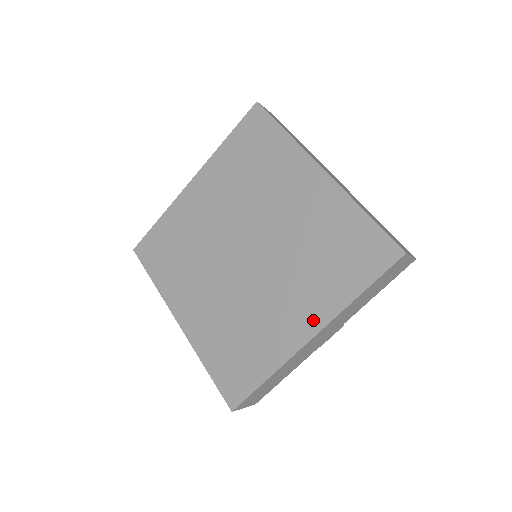
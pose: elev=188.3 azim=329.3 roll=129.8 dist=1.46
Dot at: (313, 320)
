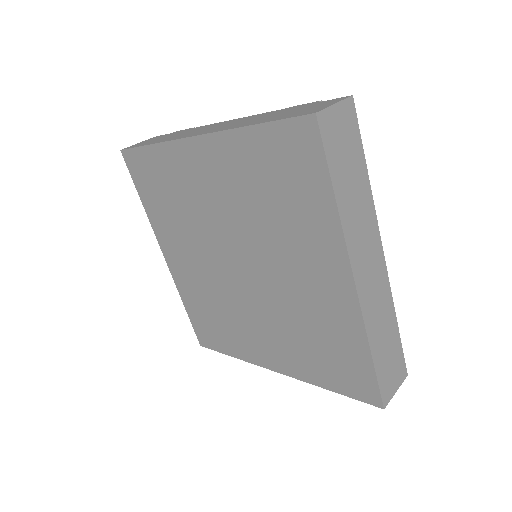
Dot at: (281, 365)
